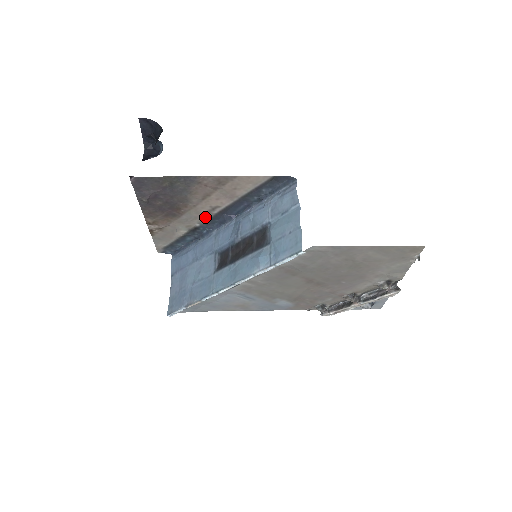
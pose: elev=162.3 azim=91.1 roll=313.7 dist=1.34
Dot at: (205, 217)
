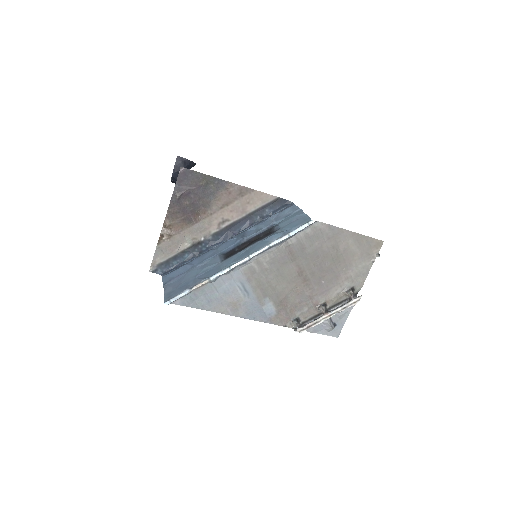
Dot at: (213, 230)
